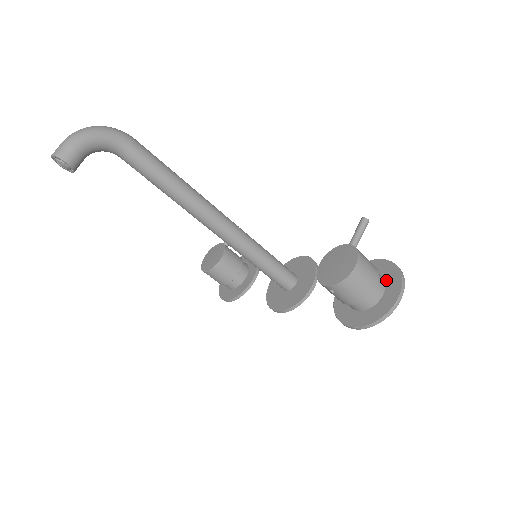
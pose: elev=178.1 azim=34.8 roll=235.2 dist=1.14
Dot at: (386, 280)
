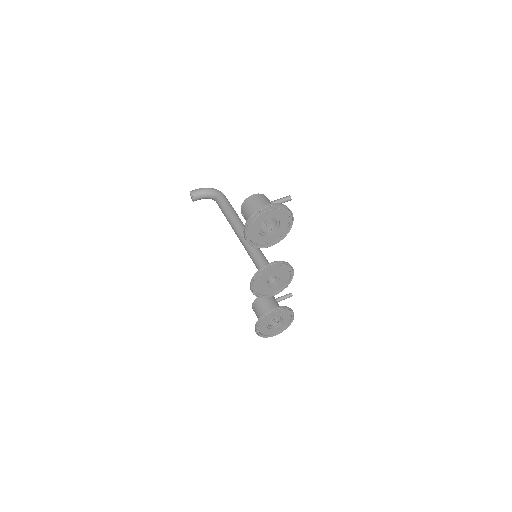
Dot at: (277, 213)
